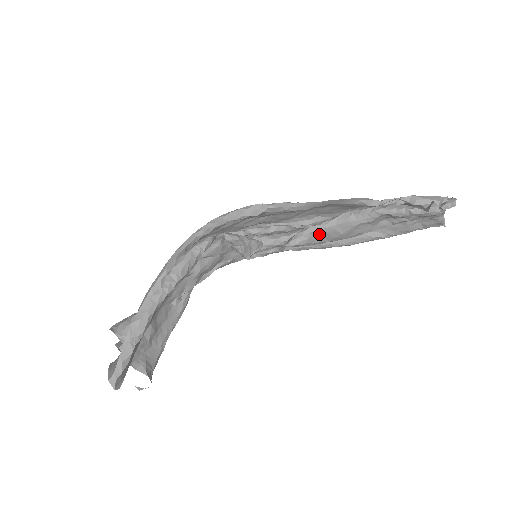
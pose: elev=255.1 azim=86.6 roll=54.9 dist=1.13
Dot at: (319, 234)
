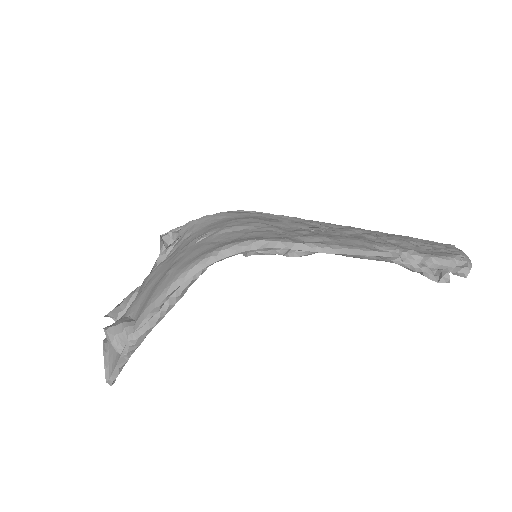
Dot at: occluded
